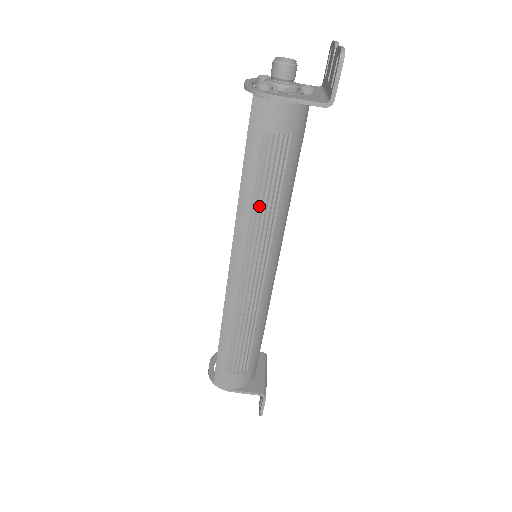
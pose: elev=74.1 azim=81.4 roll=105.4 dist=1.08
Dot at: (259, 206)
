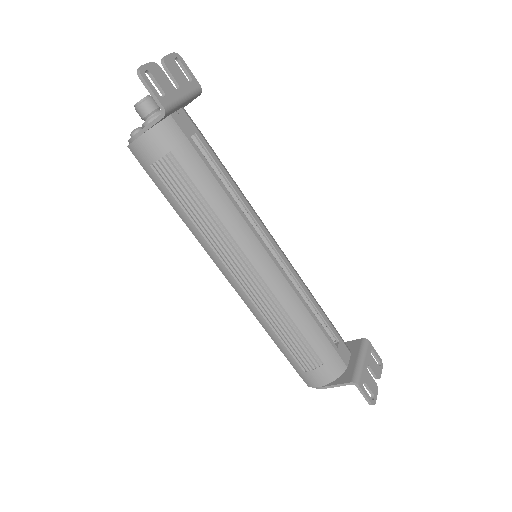
Dot at: (197, 219)
